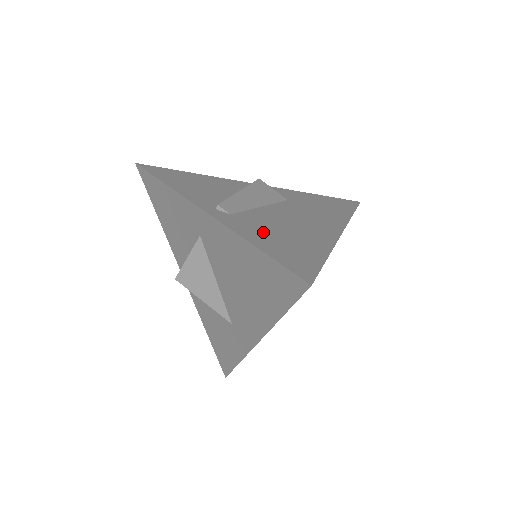
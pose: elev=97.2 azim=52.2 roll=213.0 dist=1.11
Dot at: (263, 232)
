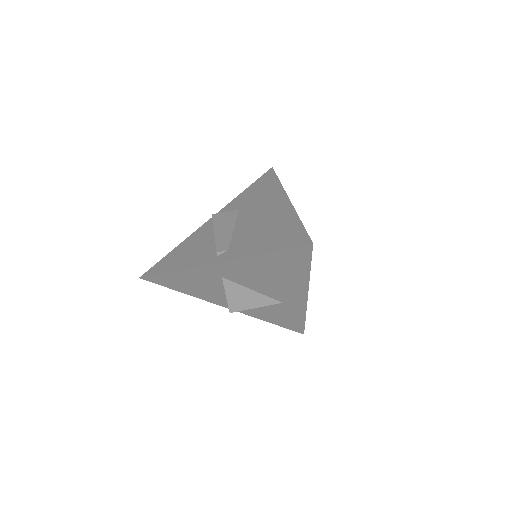
Dot at: (256, 242)
